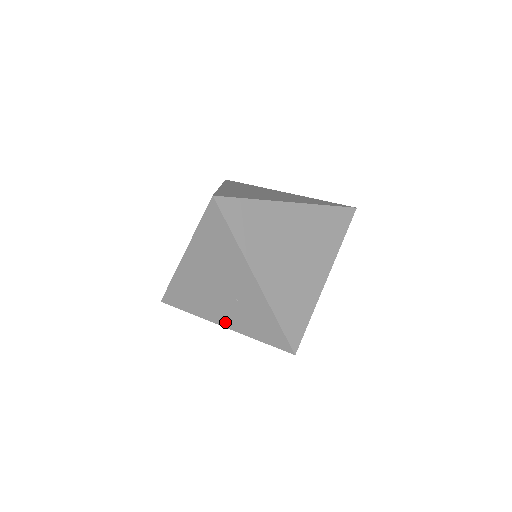
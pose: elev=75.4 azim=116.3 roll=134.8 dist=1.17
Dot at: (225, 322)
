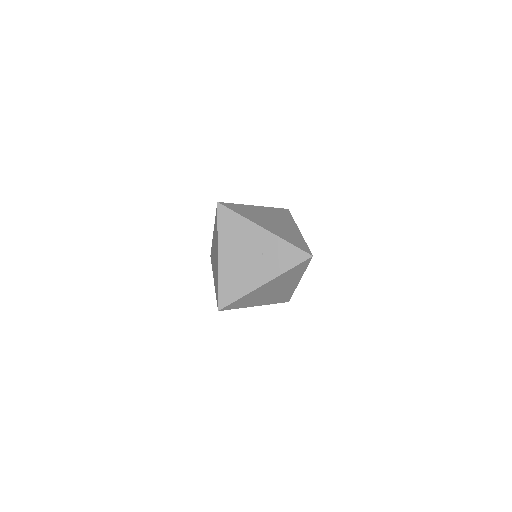
Dot at: (265, 279)
